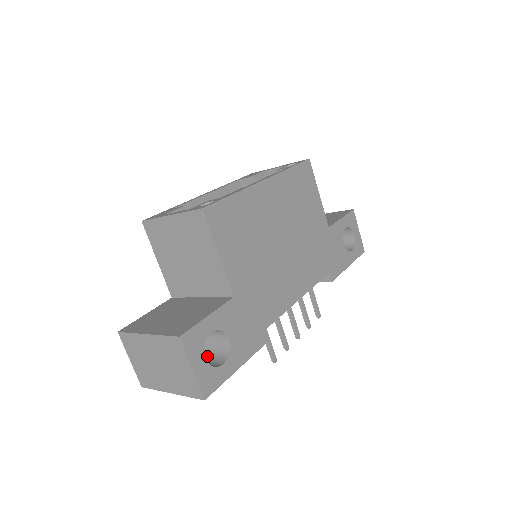
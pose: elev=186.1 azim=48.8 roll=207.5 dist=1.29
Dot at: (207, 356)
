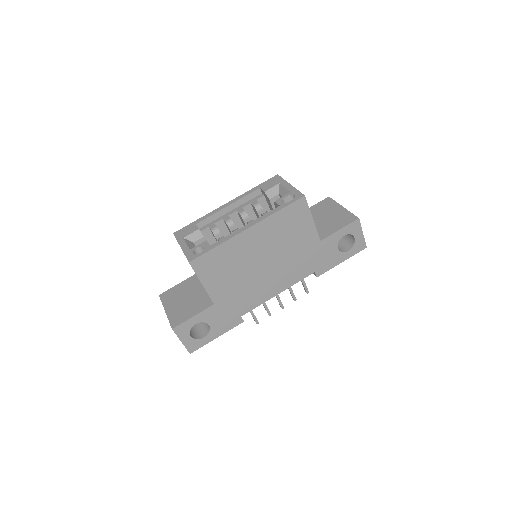
Dot at: (202, 324)
